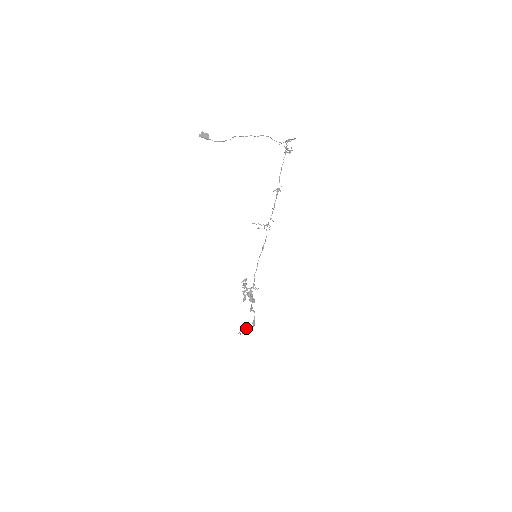
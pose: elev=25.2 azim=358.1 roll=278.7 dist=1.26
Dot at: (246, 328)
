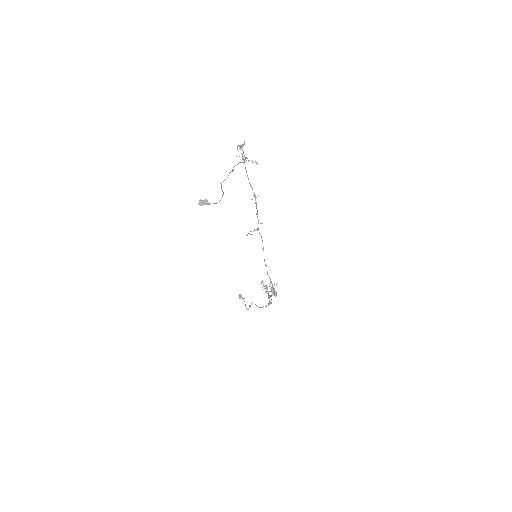
Dot at: (242, 298)
